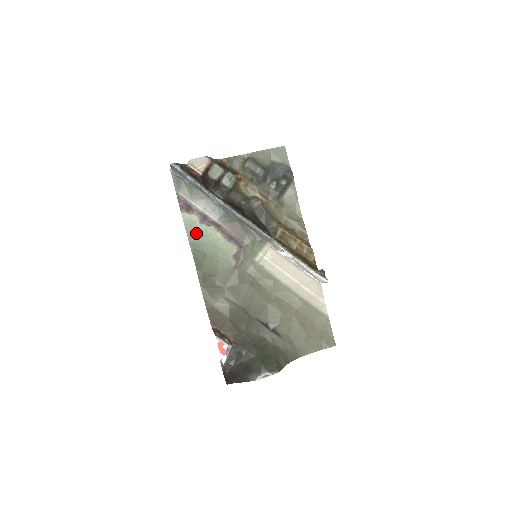
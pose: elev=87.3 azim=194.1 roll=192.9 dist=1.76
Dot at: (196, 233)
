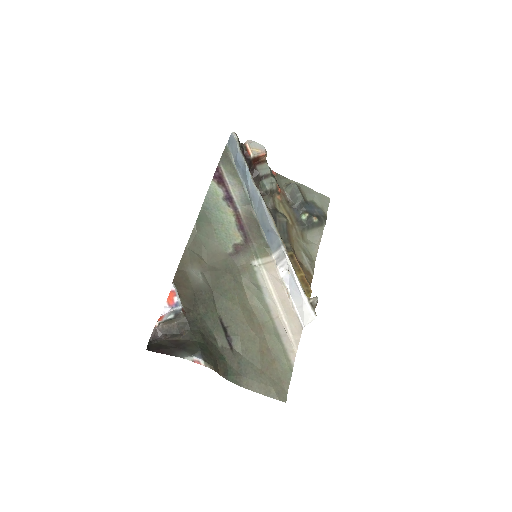
Dot at: (214, 203)
